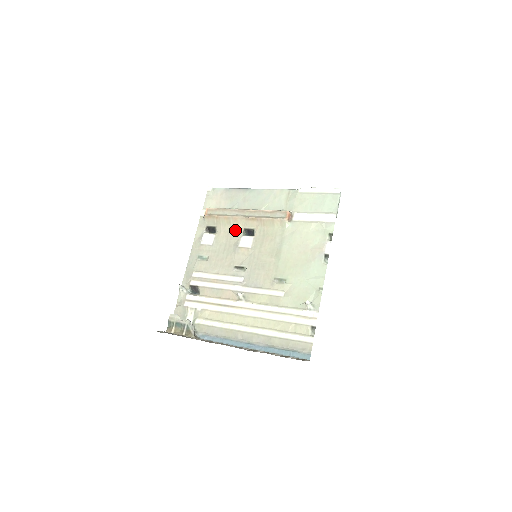
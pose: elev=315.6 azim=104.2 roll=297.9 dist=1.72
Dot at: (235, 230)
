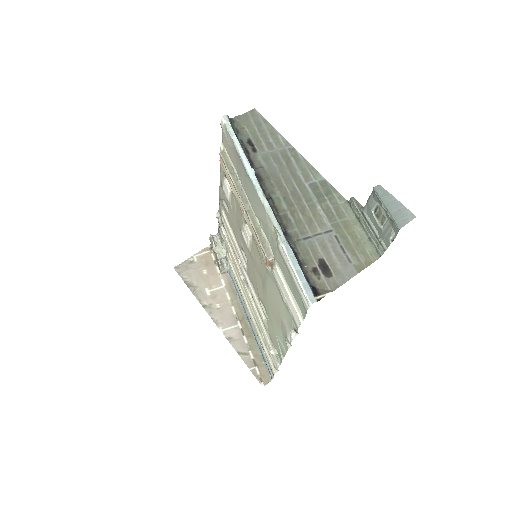
Dot at: (240, 210)
